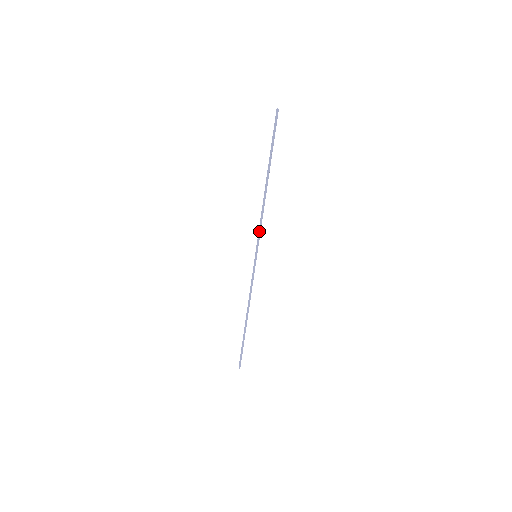
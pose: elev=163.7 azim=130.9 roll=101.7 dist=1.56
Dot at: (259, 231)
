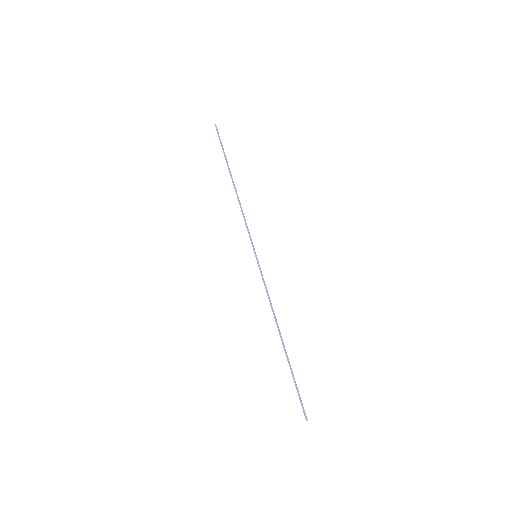
Dot at: (247, 228)
